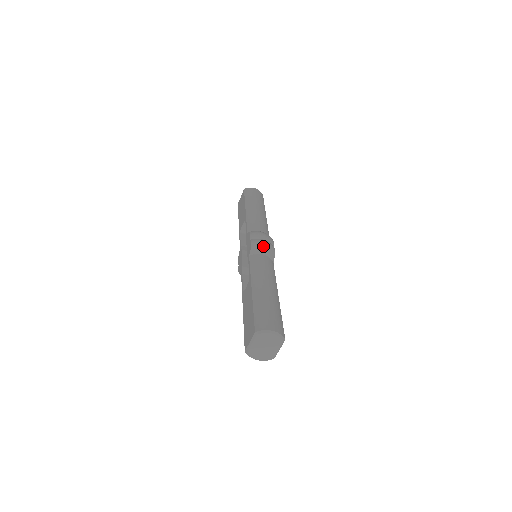
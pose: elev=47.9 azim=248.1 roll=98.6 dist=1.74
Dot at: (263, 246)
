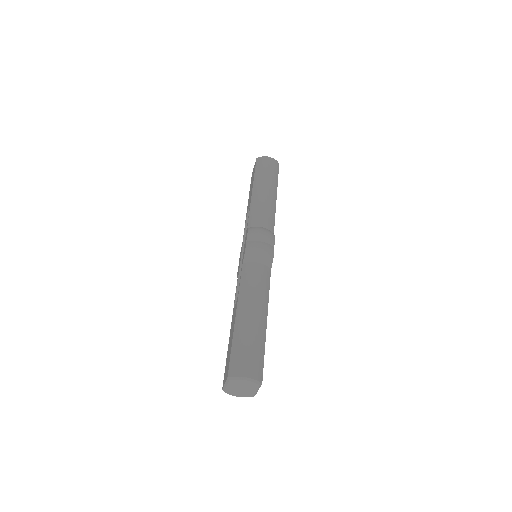
Dot at: (258, 252)
